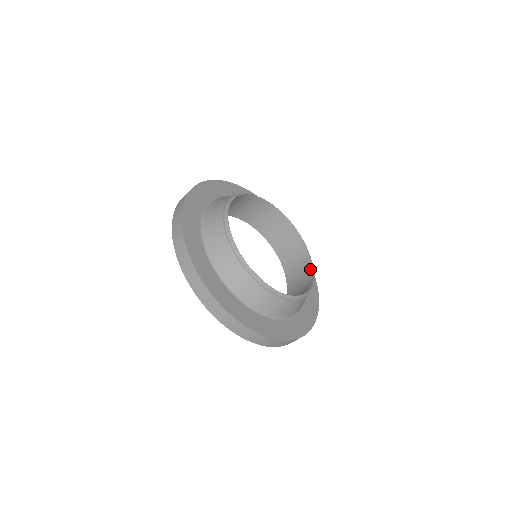
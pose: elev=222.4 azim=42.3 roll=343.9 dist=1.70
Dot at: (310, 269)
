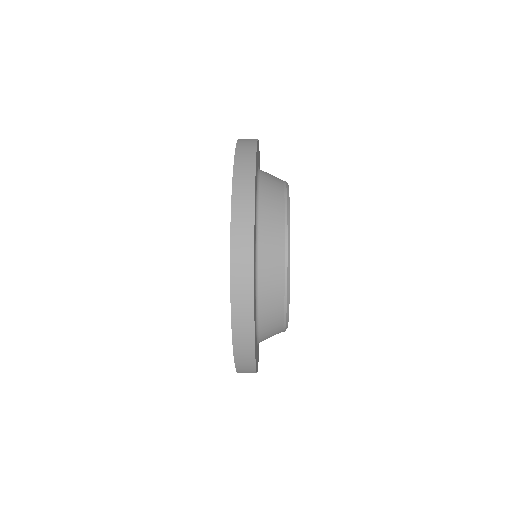
Dot at: occluded
